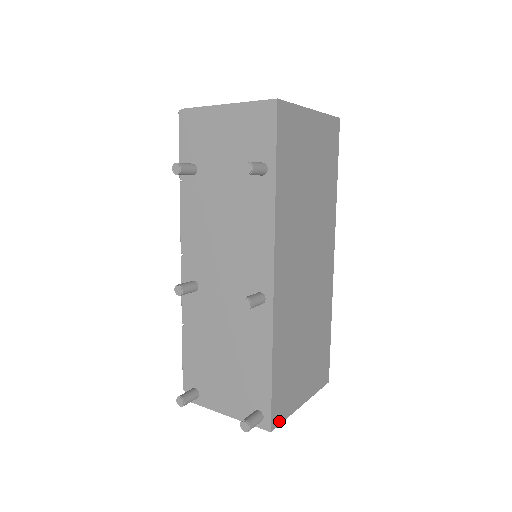
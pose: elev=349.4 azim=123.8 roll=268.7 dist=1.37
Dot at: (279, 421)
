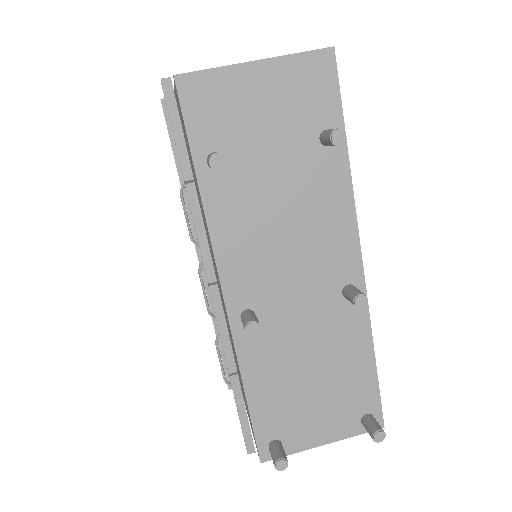
Dot at: occluded
